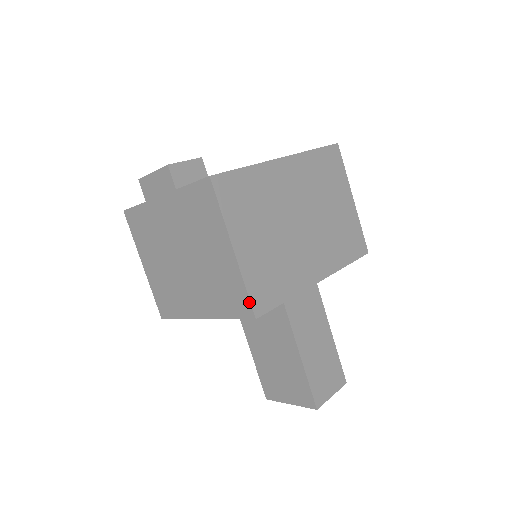
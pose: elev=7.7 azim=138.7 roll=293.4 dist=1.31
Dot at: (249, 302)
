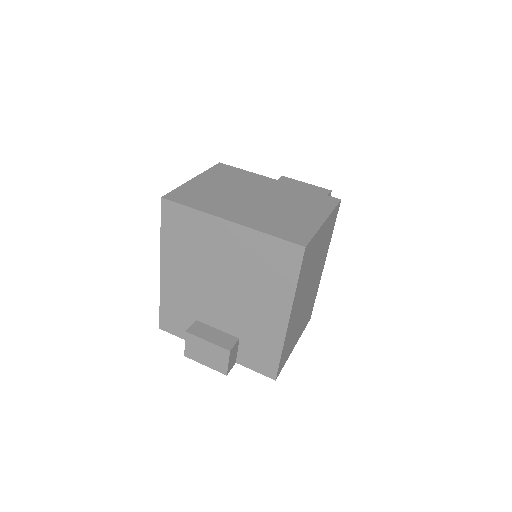
Dot at: (306, 325)
